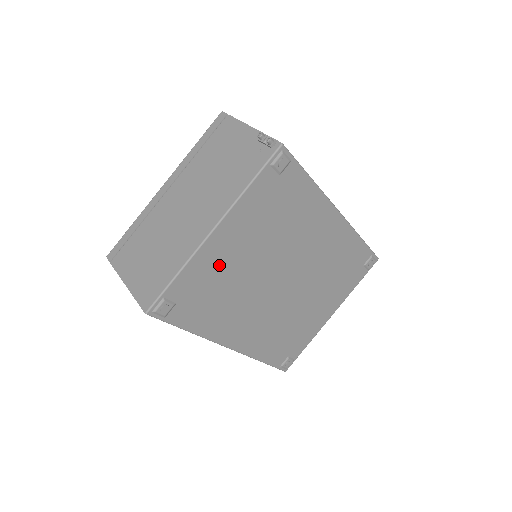
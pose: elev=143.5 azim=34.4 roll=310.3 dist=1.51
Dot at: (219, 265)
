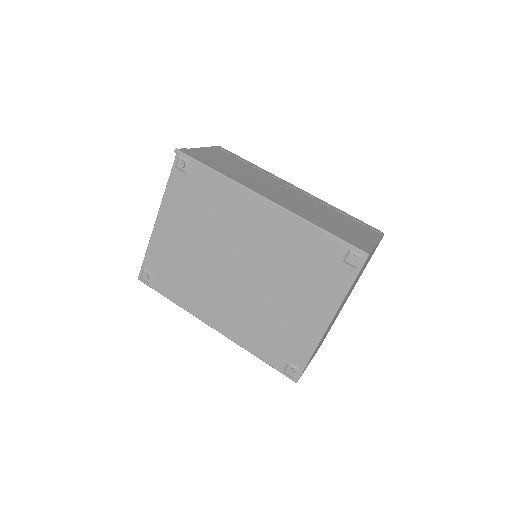
Dot at: (171, 247)
